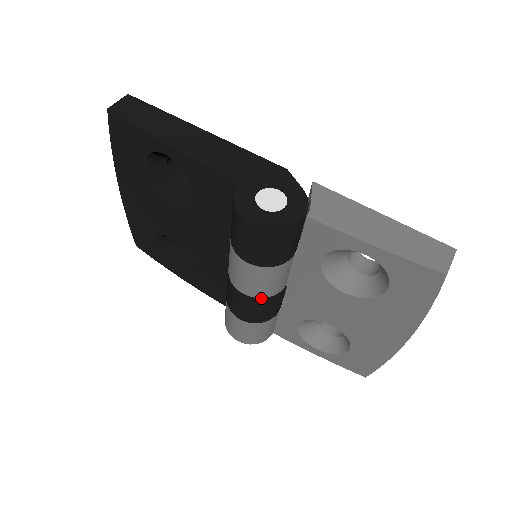
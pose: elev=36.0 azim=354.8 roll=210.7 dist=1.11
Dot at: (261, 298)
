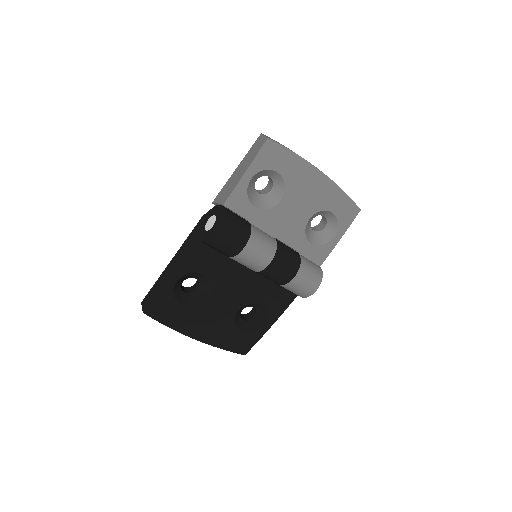
Dot at: (276, 253)
